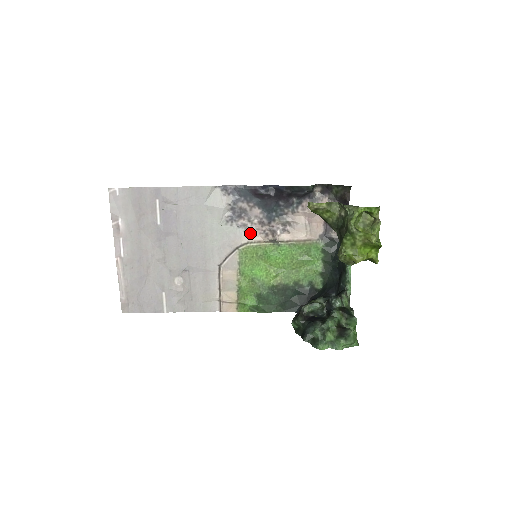
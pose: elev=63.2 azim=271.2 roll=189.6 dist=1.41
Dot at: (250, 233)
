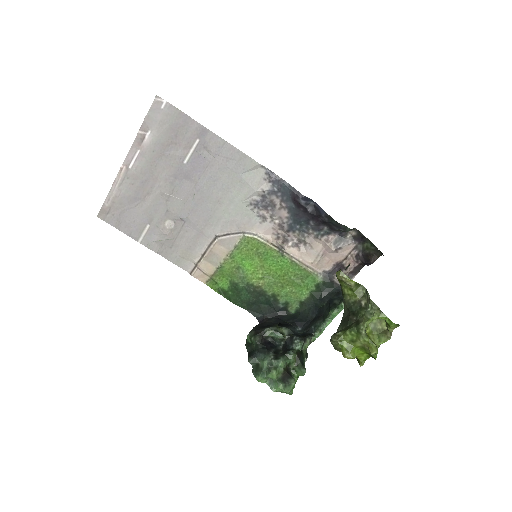
Dot at: (264, 228)
